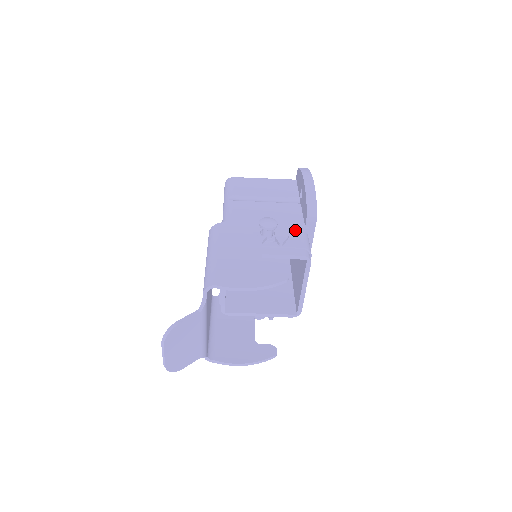
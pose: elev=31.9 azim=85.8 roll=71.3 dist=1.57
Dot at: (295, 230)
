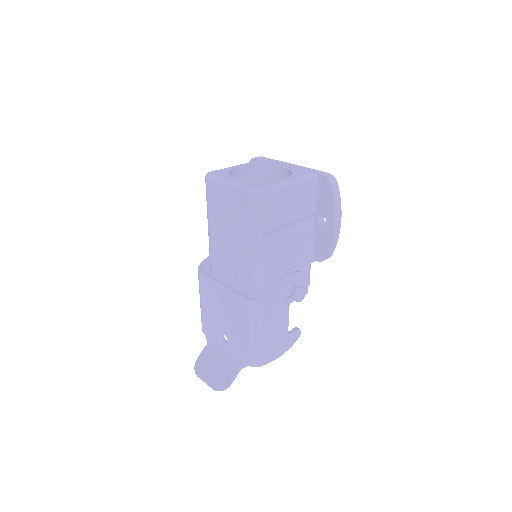
Dot at: (306, 267)
